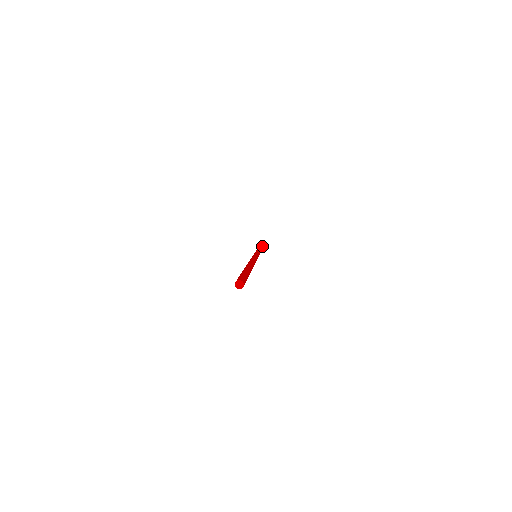
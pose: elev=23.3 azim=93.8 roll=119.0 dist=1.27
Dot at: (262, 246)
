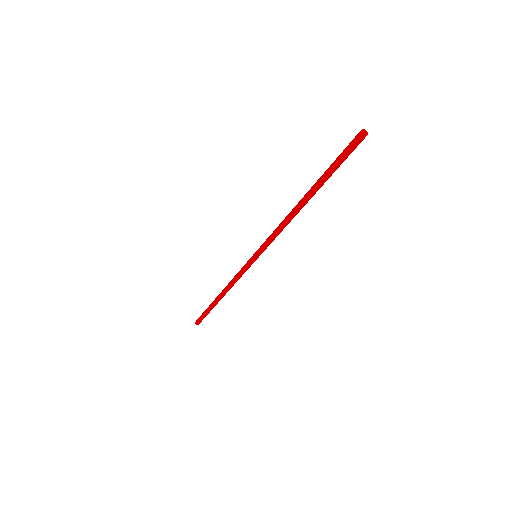
Dot at: occluded
